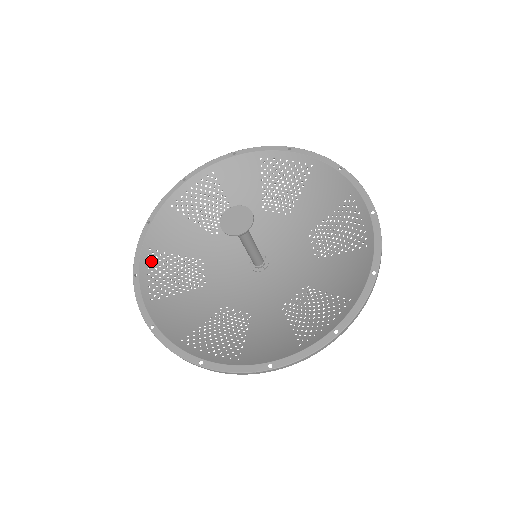
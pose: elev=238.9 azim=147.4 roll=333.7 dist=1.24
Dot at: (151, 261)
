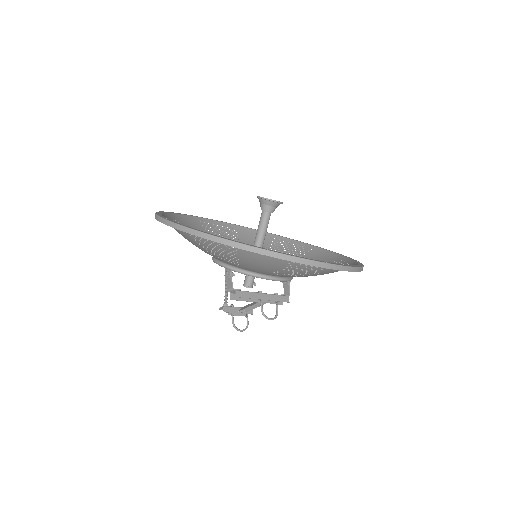
Dot at: (173, 220)
